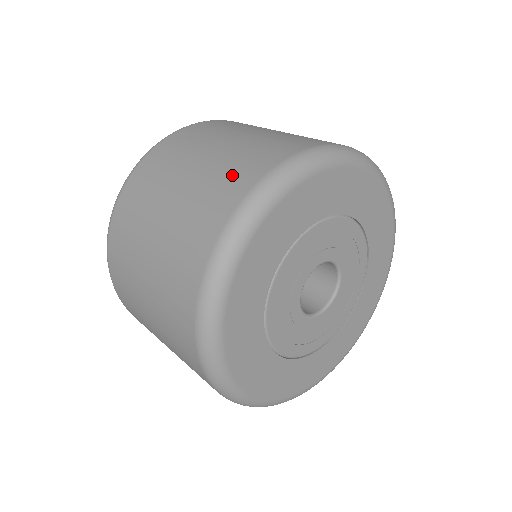
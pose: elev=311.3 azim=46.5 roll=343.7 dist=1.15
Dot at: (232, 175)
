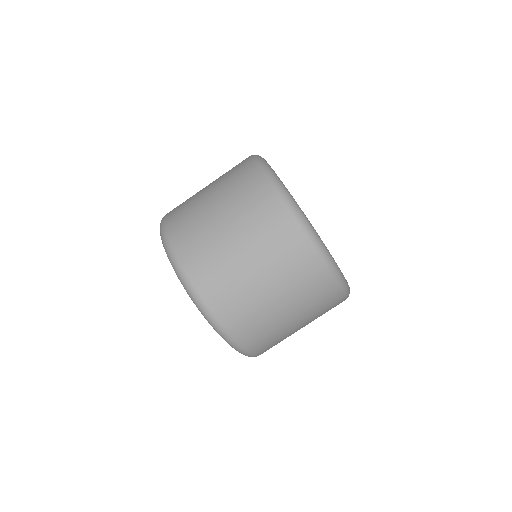
Dot at: occluded
